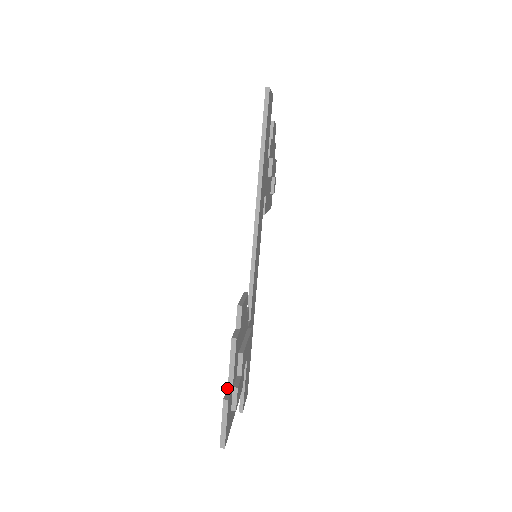
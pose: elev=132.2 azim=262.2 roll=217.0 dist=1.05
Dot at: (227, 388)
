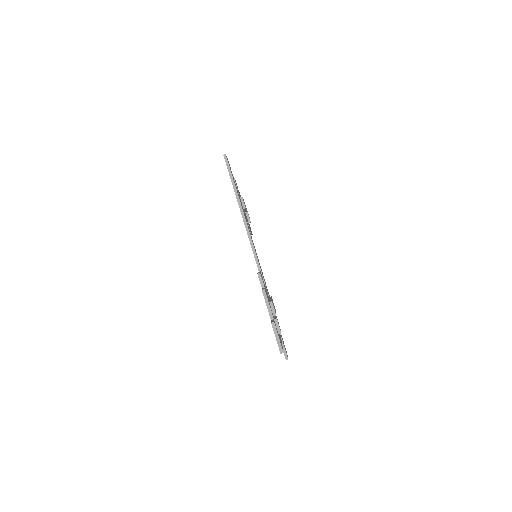
Dot at: (271, 320)
